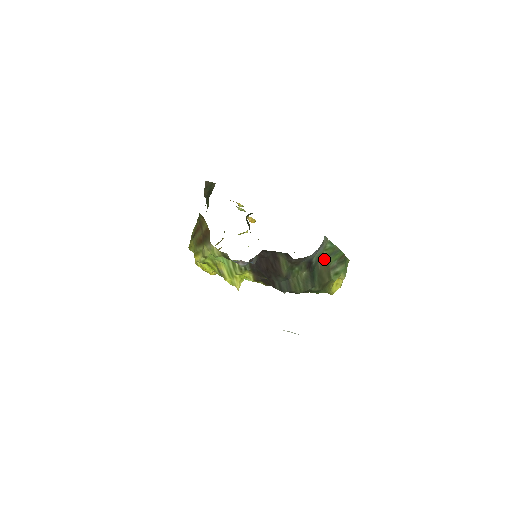
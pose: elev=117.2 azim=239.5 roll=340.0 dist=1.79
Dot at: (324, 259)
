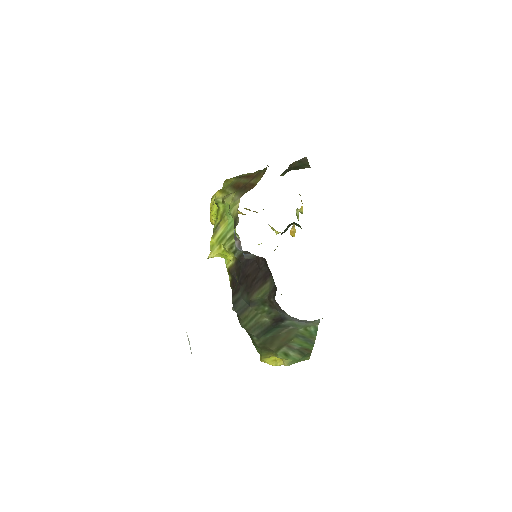
Dot at: (294, 332)
